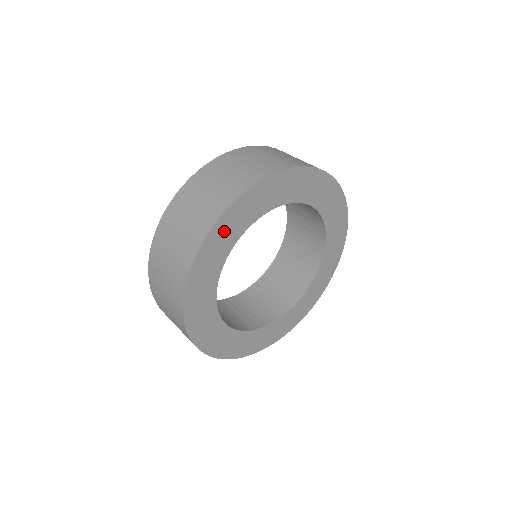
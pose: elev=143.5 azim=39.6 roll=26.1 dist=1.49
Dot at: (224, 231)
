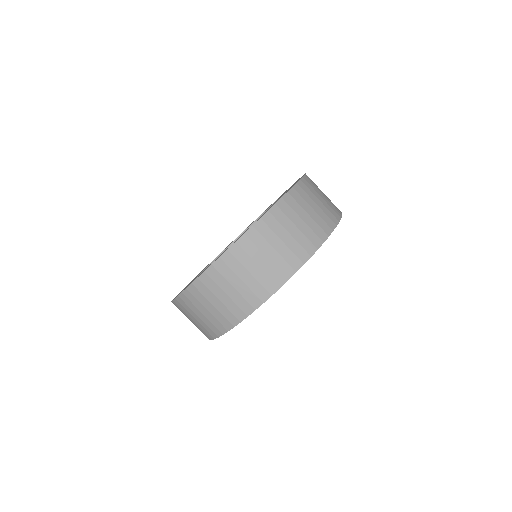
Dot at: occluded
